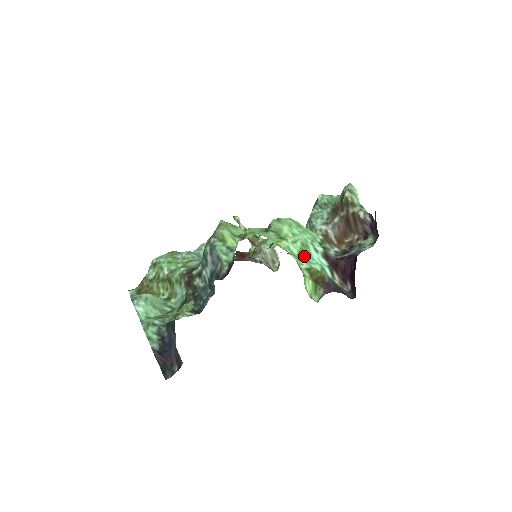
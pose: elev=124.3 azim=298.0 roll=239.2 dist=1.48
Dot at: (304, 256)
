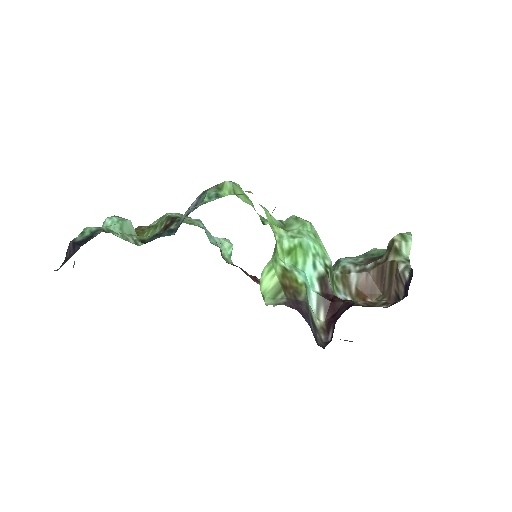
Dot at: (294, 259)
